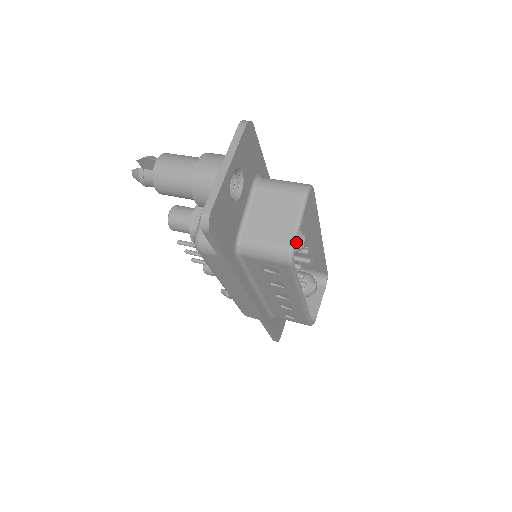
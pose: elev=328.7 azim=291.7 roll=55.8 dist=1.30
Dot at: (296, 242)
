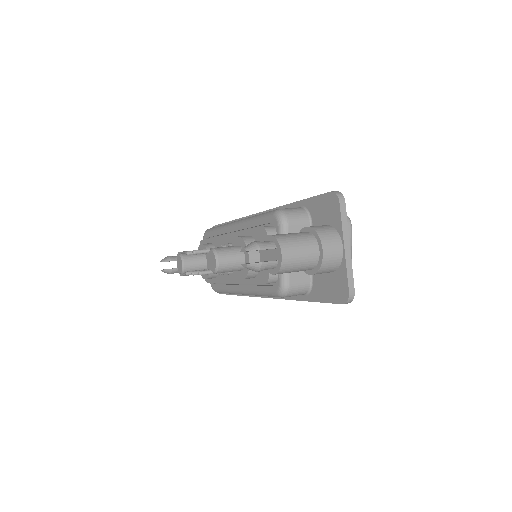
Dot at: occluded
